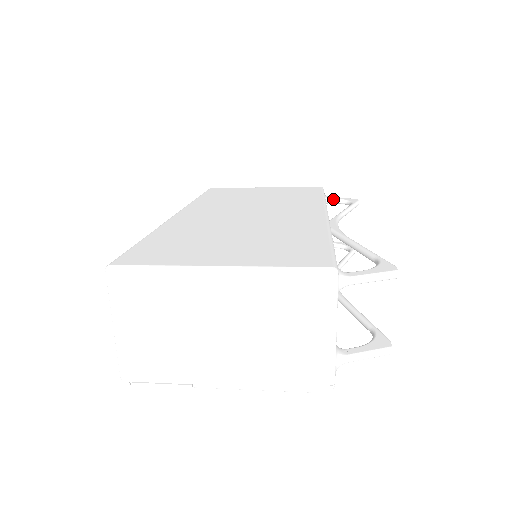
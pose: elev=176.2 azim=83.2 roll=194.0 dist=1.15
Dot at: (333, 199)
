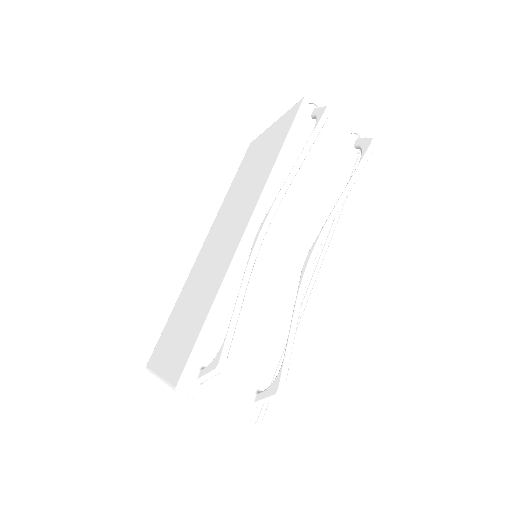
Dot at: (311, 117)
